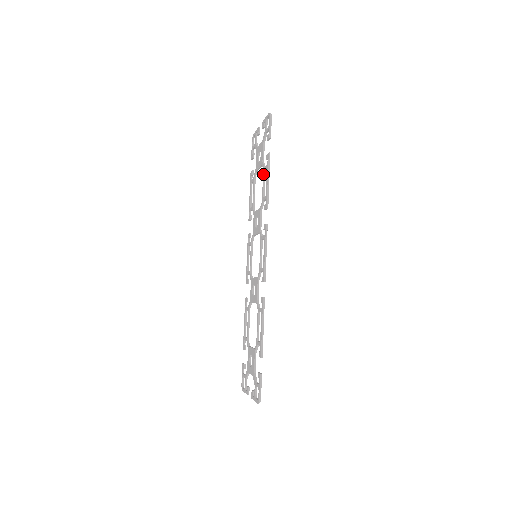
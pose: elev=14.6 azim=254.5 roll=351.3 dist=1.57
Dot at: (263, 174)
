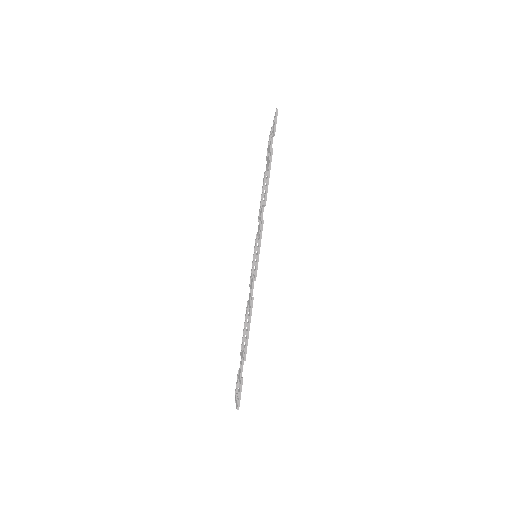
Dot at: (267, 171)
